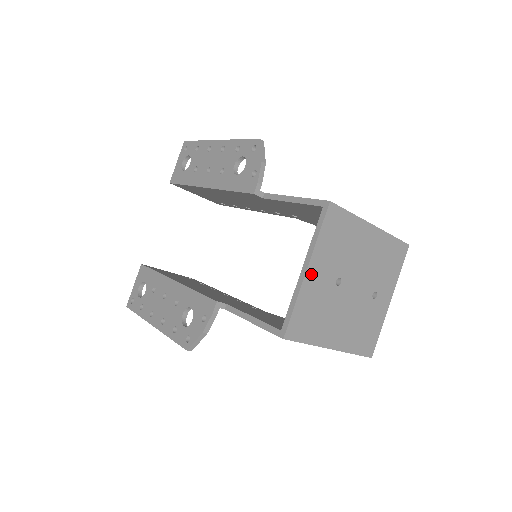
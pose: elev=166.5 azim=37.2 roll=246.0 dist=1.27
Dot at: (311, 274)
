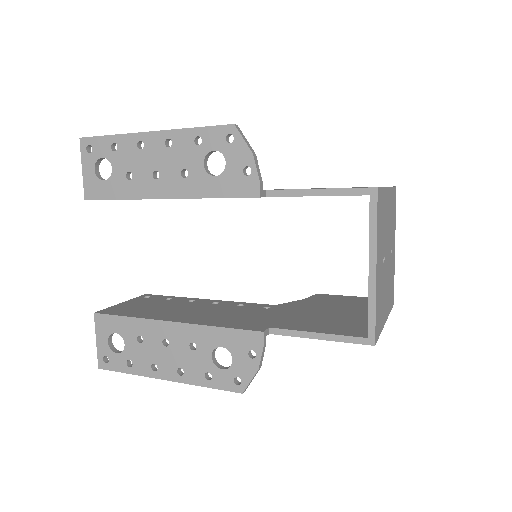
Dot at: (377, 270)
